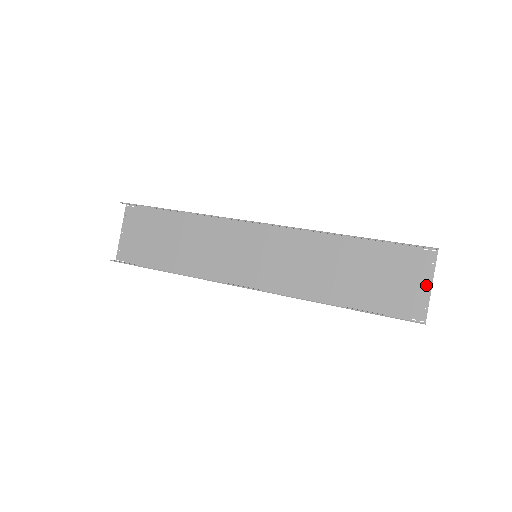
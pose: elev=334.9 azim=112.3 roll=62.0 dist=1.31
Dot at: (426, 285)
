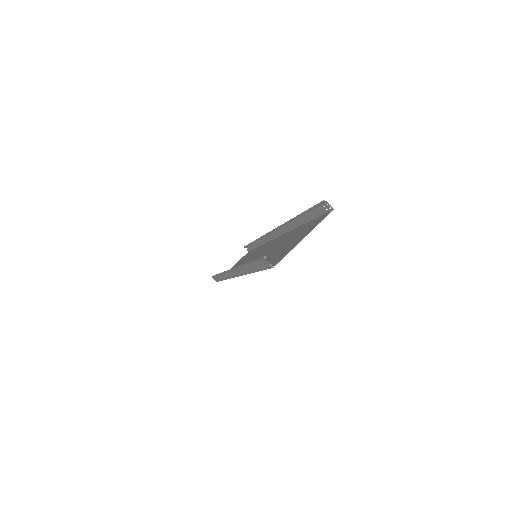
Dot at: (302, 238)
